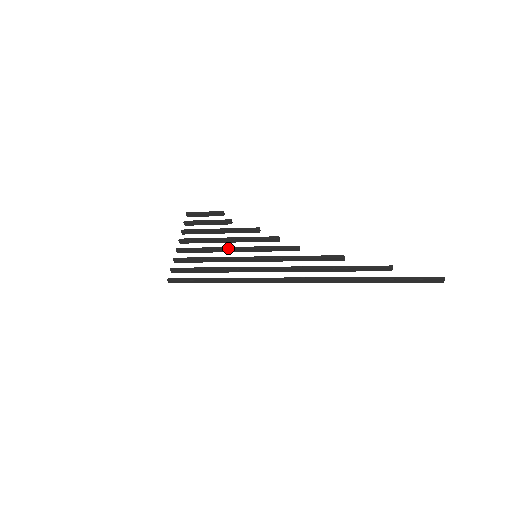
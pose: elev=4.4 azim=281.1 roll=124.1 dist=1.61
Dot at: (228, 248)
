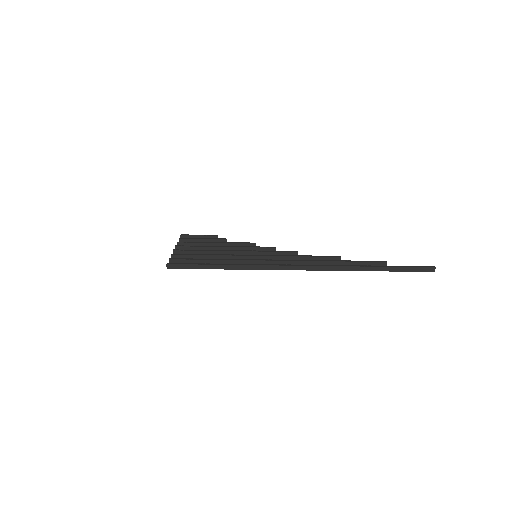
Dot at: (227, 250)
